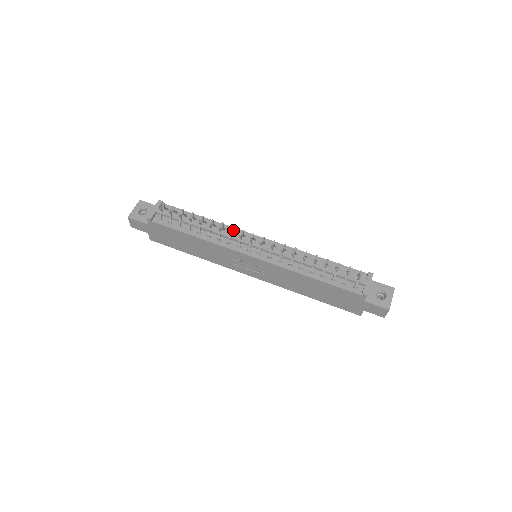
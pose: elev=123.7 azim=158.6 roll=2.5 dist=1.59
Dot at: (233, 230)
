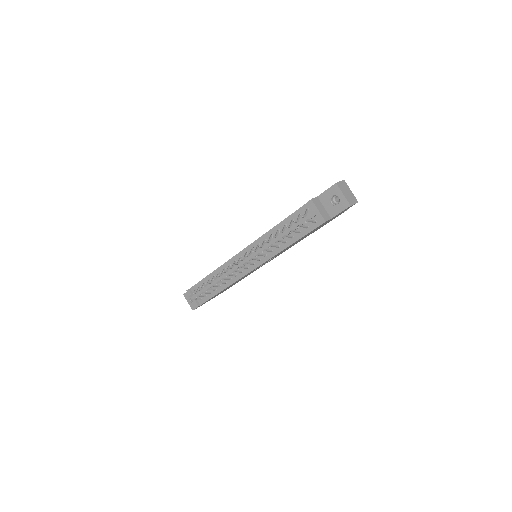
Dot at: (226, 271)
